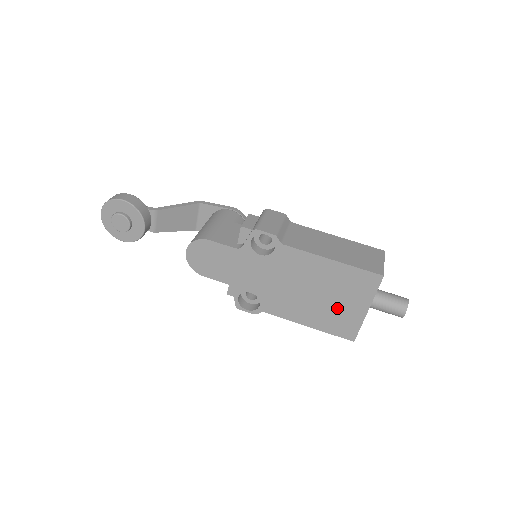
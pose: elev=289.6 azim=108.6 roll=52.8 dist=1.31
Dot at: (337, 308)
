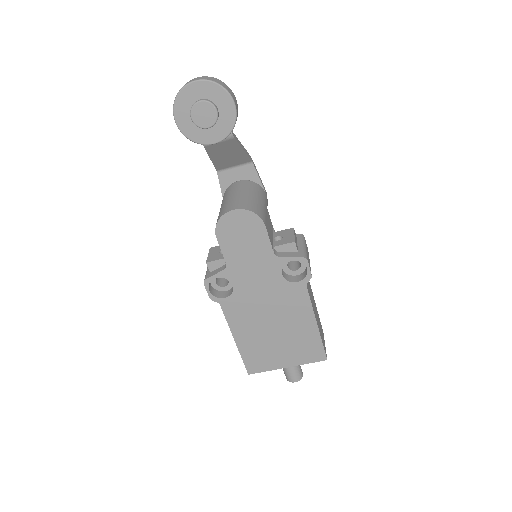
Dot at: (272, 349)
